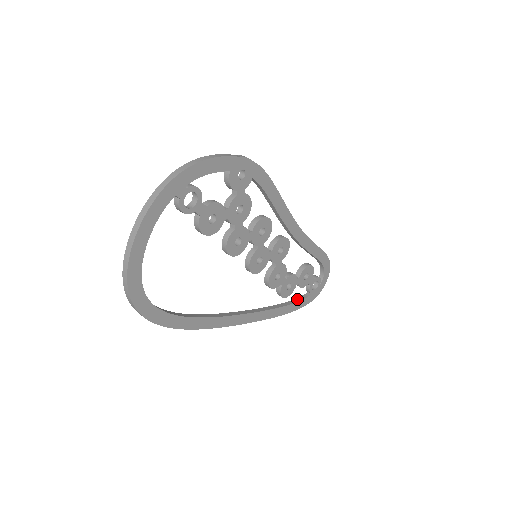
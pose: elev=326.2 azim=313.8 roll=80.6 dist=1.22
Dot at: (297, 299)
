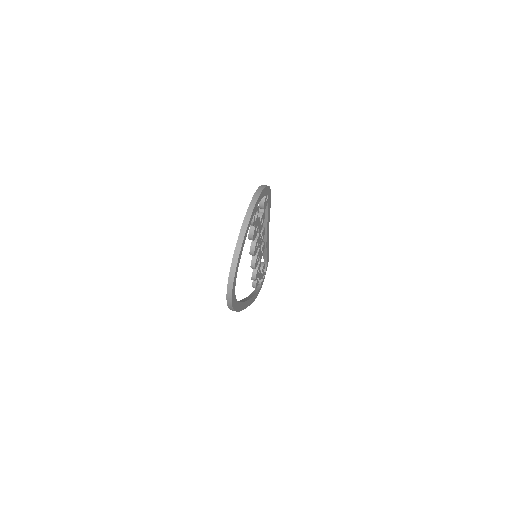
Dot at: (256, 290)
